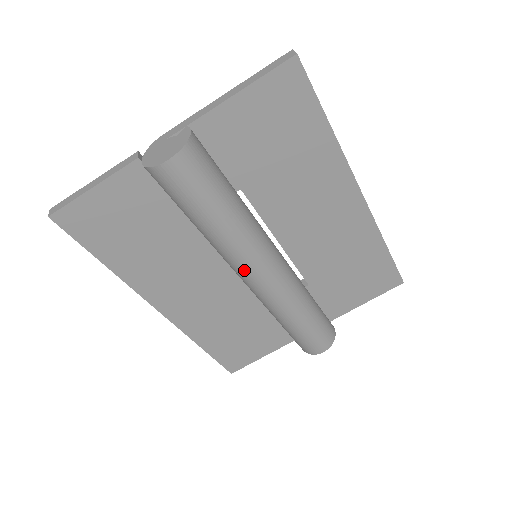
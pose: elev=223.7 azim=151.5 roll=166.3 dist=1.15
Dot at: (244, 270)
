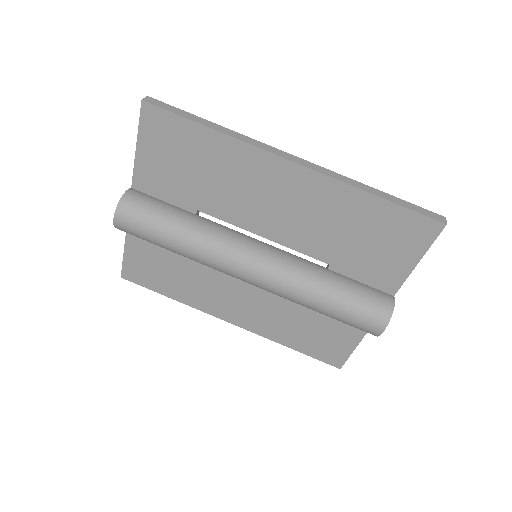
Dot at: (229, 274)
